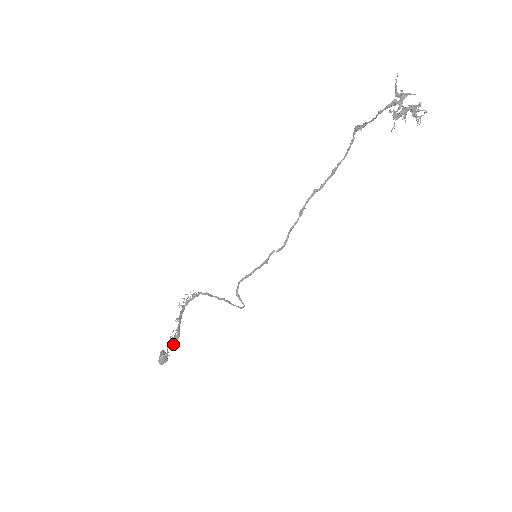
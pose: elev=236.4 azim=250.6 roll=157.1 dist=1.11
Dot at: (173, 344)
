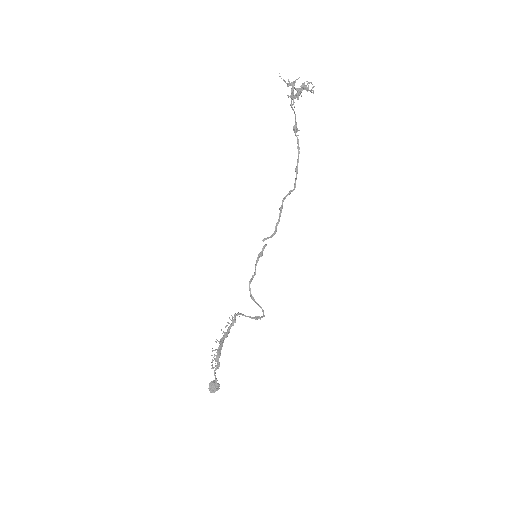
Dot at: (216, 366)
